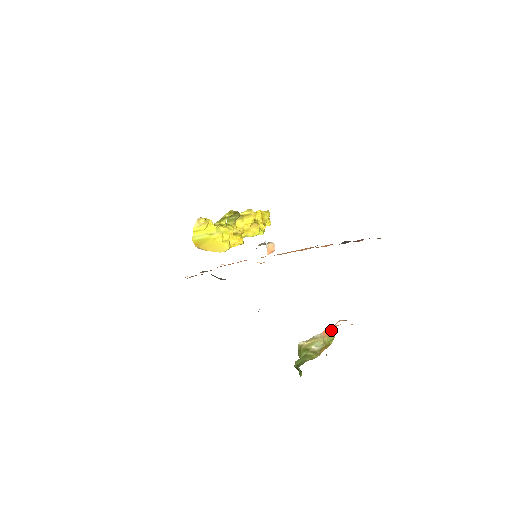
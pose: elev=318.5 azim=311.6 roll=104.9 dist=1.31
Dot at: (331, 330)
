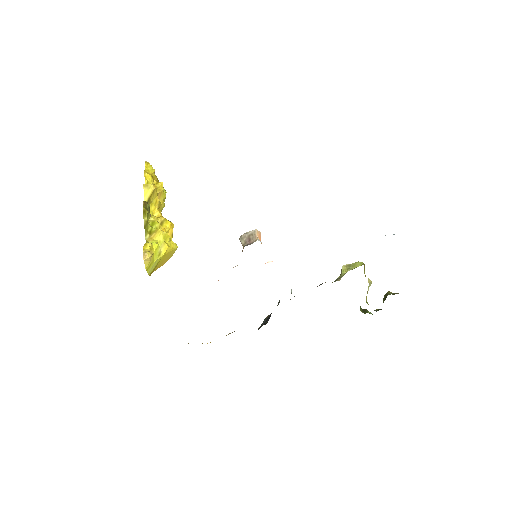
Dot at: occluded
